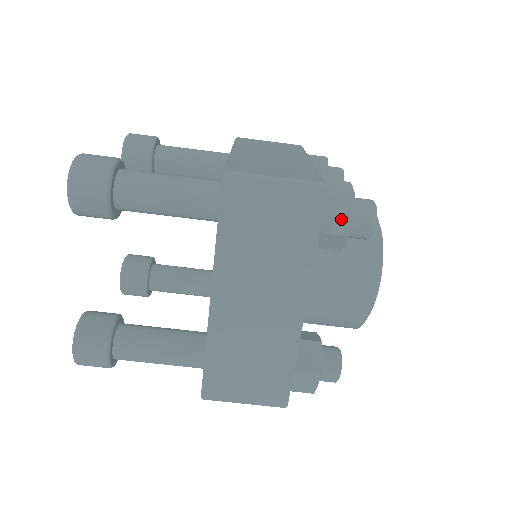
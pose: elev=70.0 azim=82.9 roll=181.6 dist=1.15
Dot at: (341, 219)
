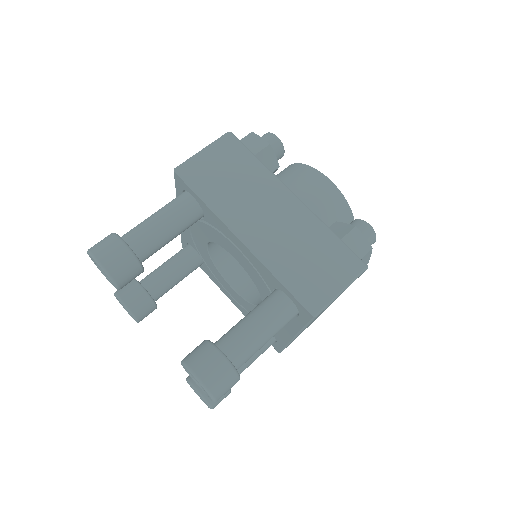
Dot at: (256, 143)
